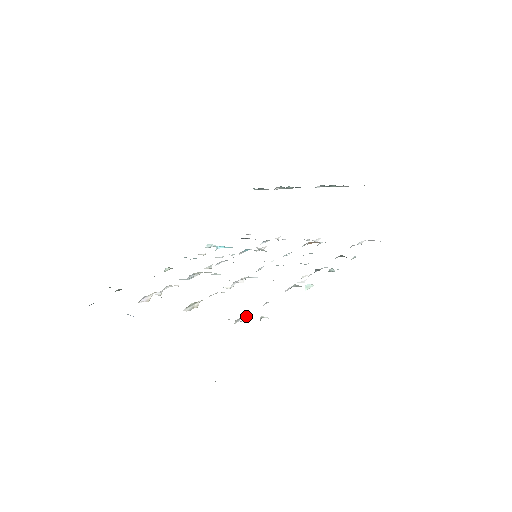
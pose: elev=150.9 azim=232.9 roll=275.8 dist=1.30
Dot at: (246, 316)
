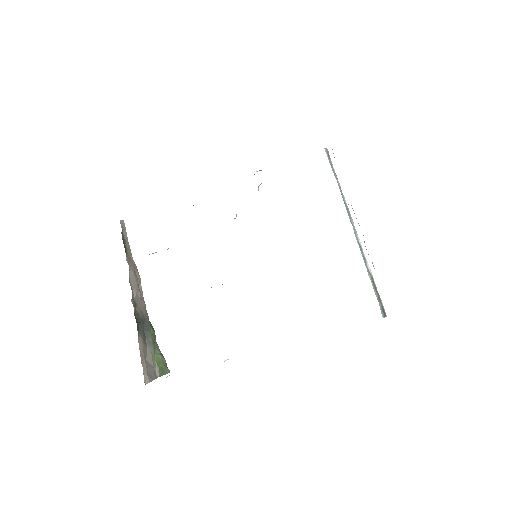
Dot at: occluded
